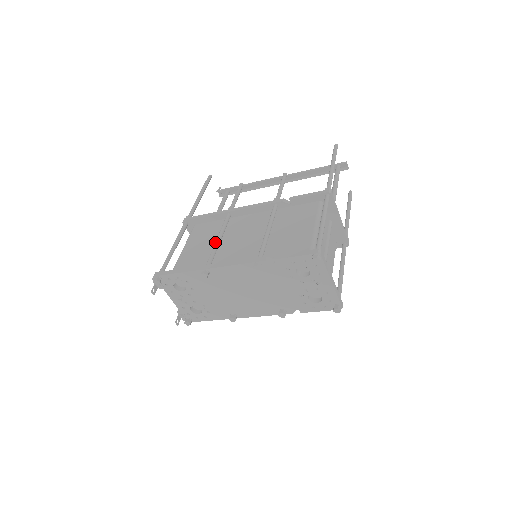
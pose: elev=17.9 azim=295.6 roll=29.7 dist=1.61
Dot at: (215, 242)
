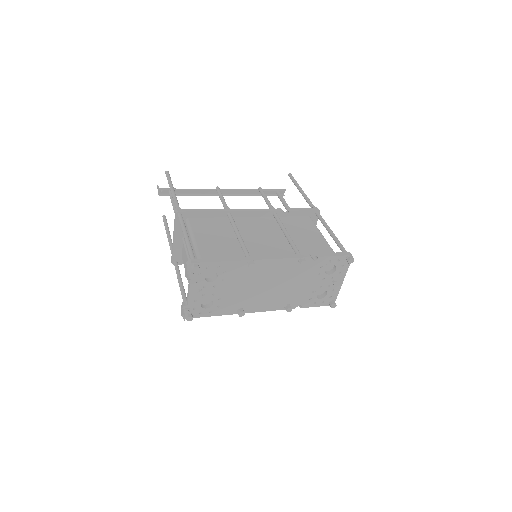
Dot at: (239, 237)
